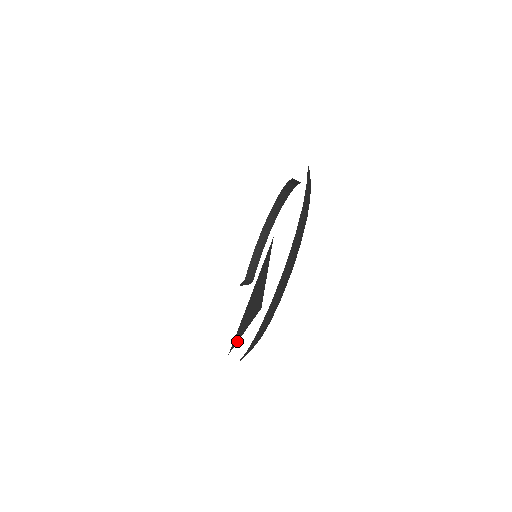
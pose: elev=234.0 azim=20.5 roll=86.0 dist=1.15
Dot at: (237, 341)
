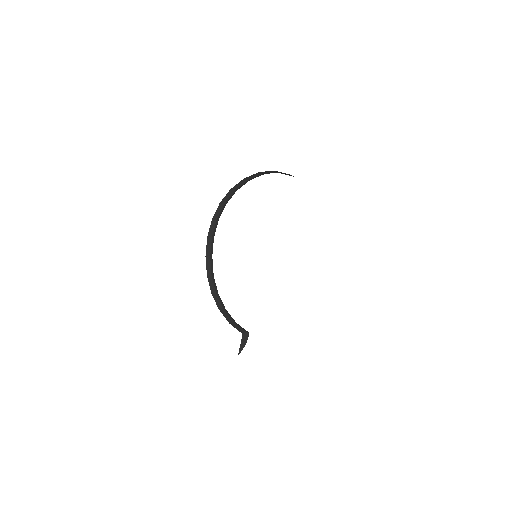
Dot at: occluded
